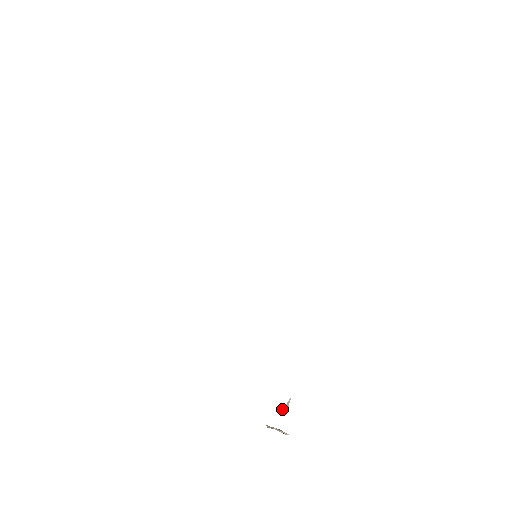
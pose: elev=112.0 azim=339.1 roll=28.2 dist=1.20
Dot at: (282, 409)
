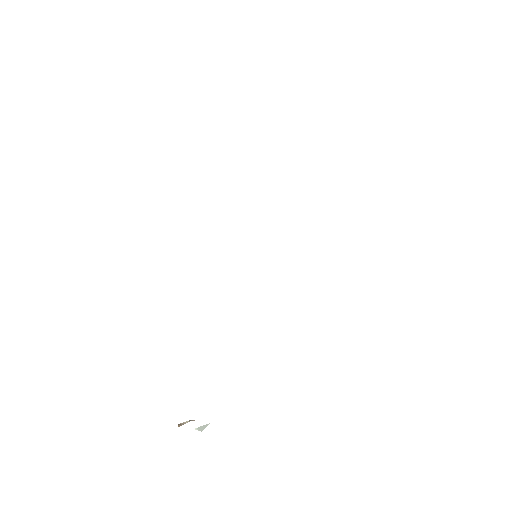
Dot at: occluded
